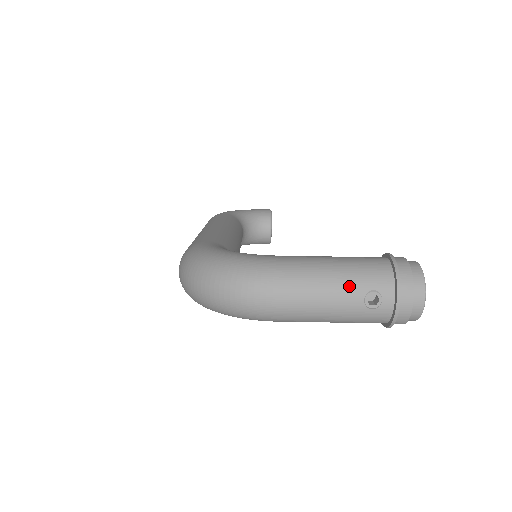
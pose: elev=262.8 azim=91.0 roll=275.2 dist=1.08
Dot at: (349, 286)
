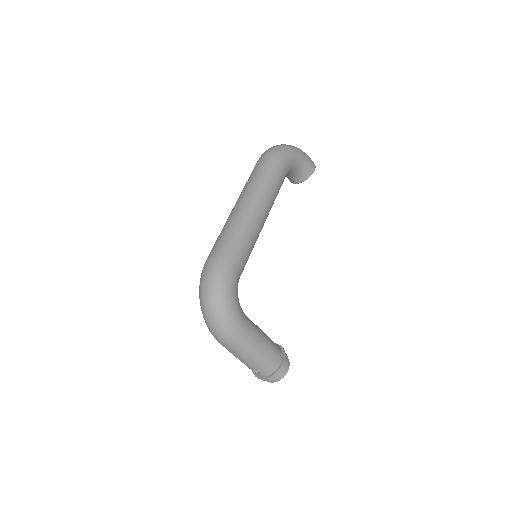
Dot at: (254, 364)
